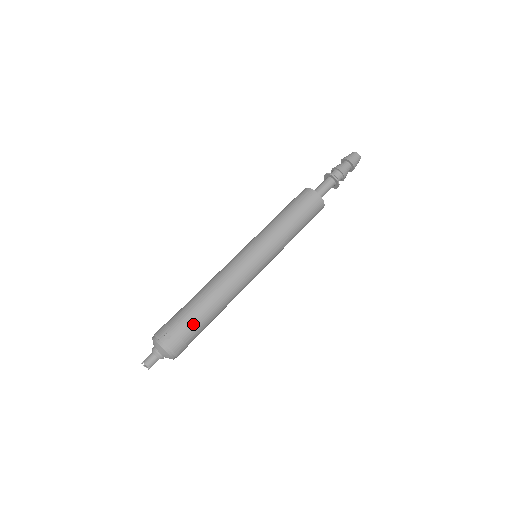
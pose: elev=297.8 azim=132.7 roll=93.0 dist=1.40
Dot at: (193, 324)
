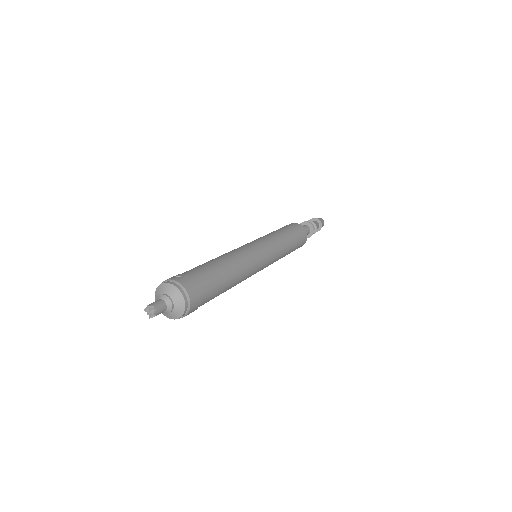
Dot at: (206, 274)
